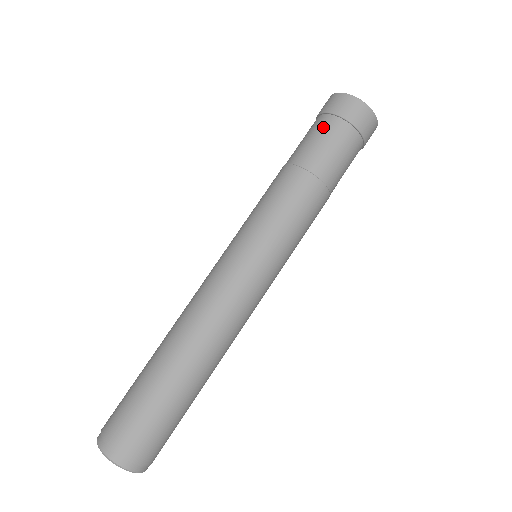
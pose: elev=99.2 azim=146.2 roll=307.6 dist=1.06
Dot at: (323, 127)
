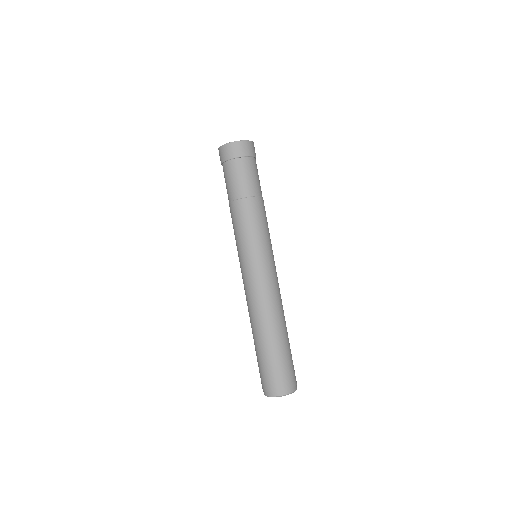
Dot at: (224, 174)
